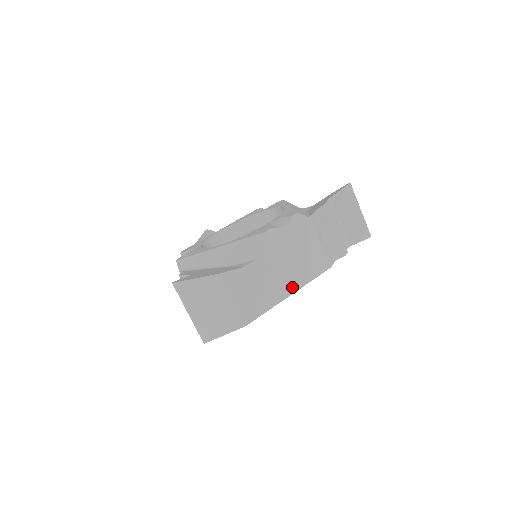
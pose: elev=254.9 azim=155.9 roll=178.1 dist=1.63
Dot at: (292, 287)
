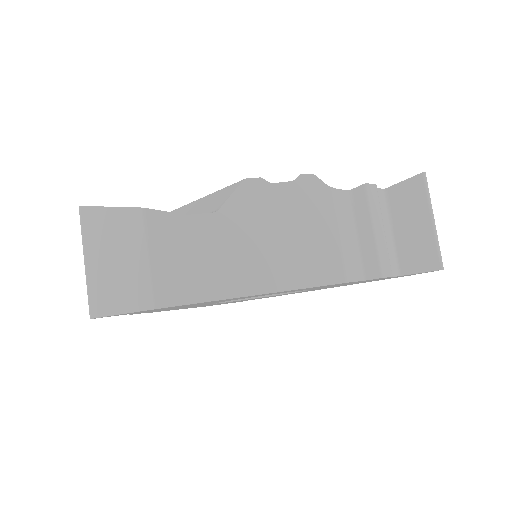
Dot at: (264, 283)
